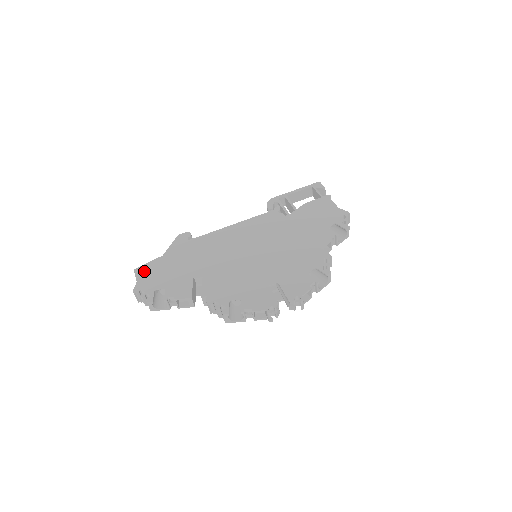
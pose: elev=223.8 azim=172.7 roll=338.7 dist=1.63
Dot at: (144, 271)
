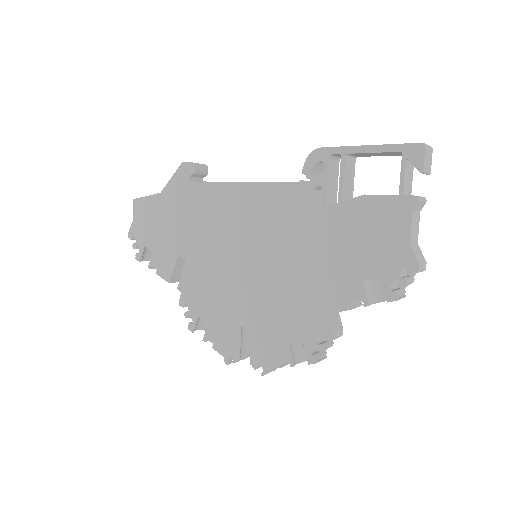
Dot at: (140, 209)
